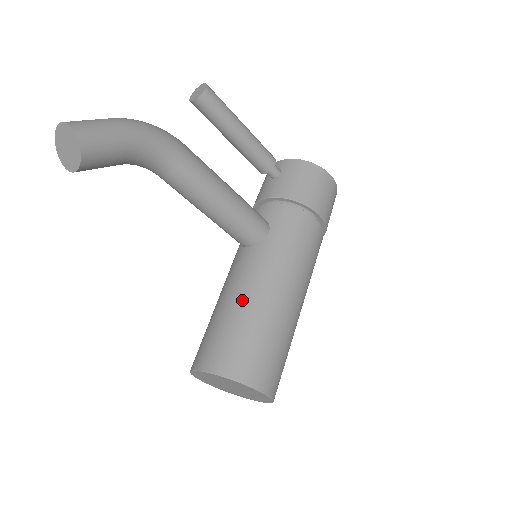
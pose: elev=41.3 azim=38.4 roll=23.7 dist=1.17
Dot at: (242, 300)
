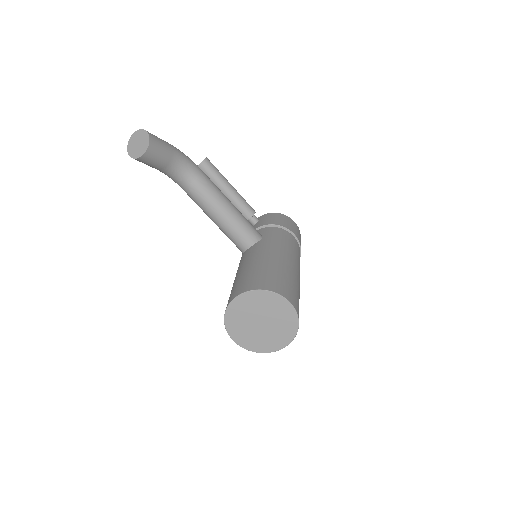
Dot at: (255, 261)
